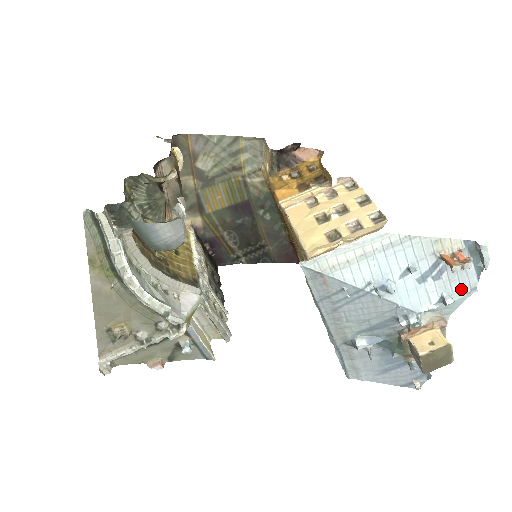
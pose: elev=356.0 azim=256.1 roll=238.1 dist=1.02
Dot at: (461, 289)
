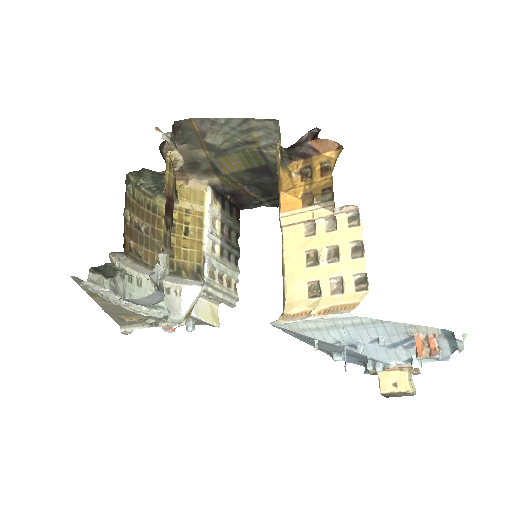
Dot at: occluded
